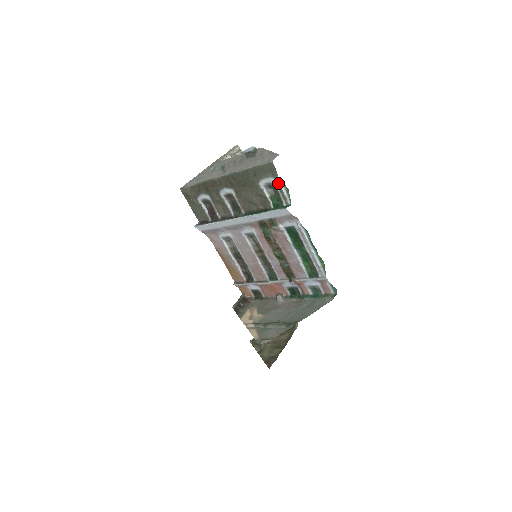
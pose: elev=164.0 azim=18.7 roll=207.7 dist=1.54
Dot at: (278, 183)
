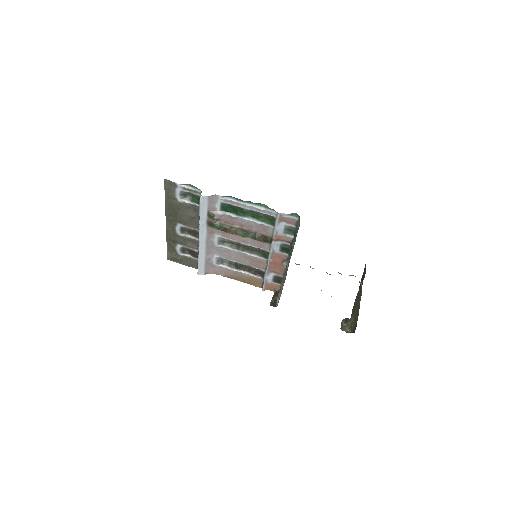
Dot at: (182, 187)
